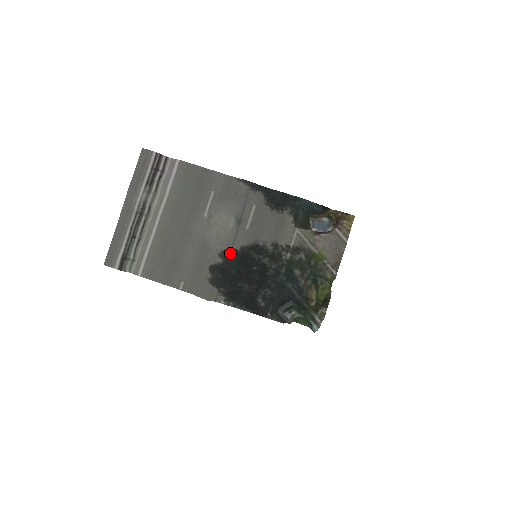
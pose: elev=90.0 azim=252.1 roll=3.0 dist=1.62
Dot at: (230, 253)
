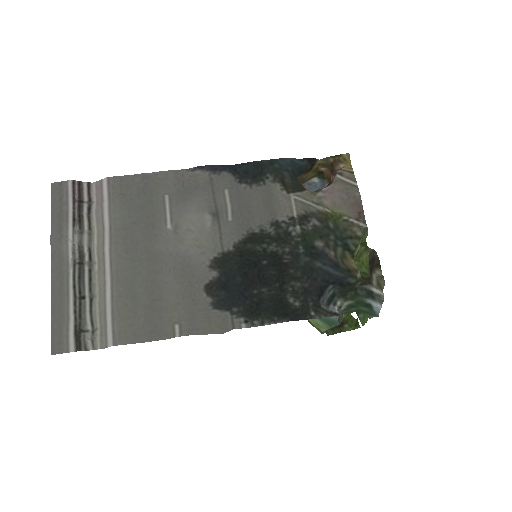
Dot at: (223, 258)
